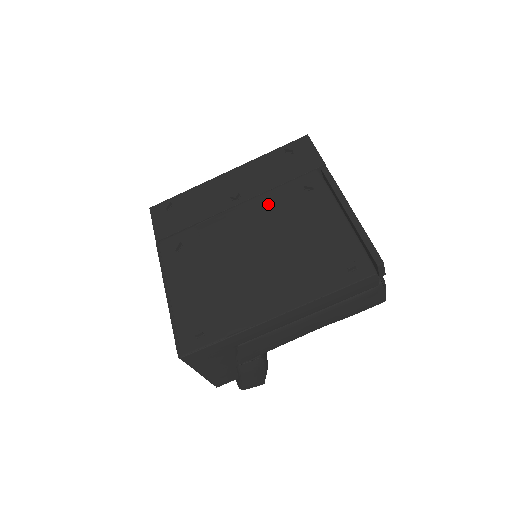
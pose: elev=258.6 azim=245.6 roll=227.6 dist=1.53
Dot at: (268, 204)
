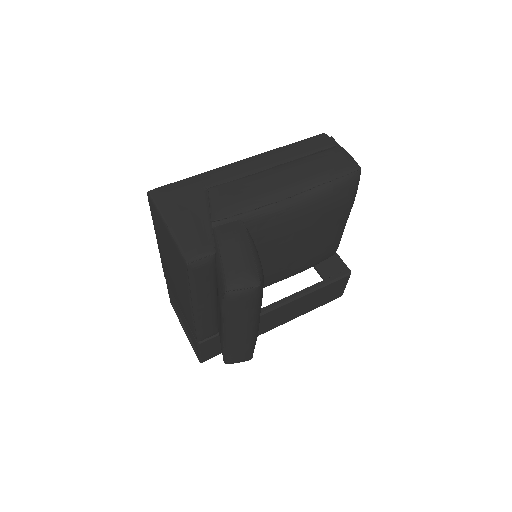
Dot at: occluded
